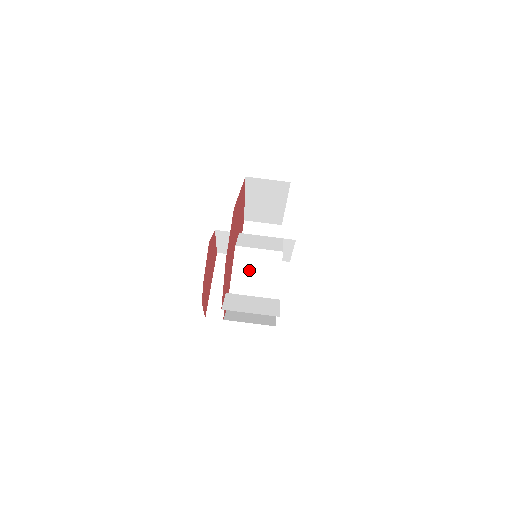
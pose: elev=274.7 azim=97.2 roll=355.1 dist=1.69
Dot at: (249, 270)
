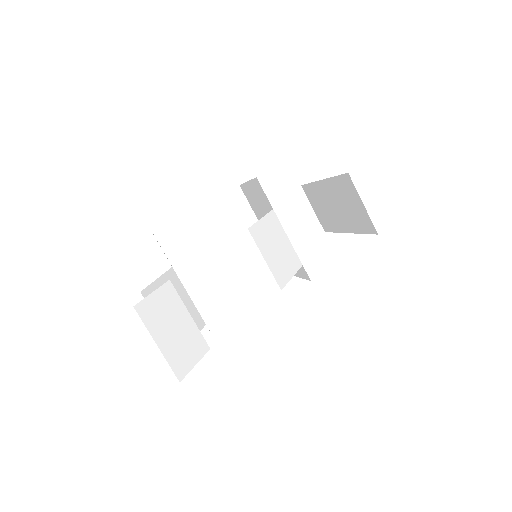
Dot at: (230, 266)
